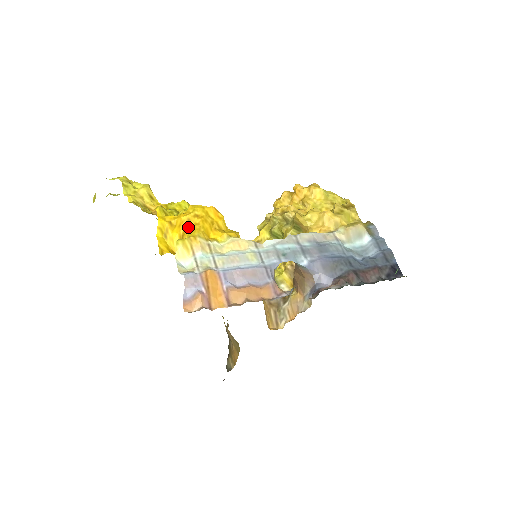
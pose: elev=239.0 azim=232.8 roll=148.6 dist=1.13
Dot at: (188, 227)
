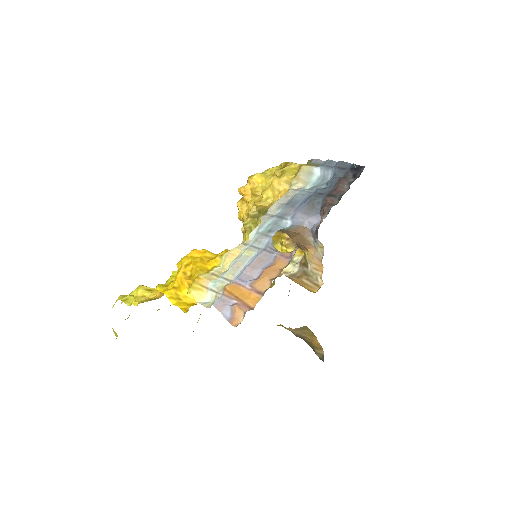
Dot at: (188, 277)
